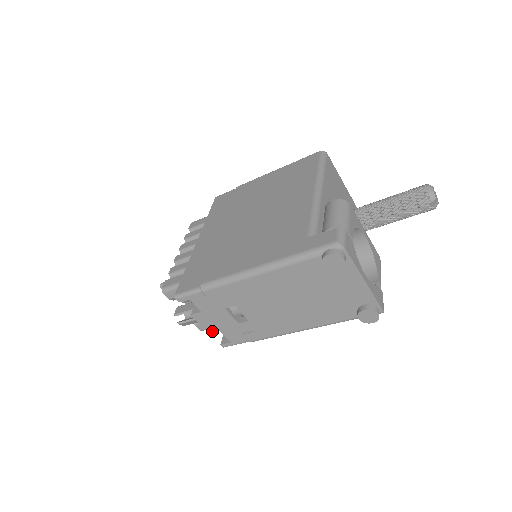
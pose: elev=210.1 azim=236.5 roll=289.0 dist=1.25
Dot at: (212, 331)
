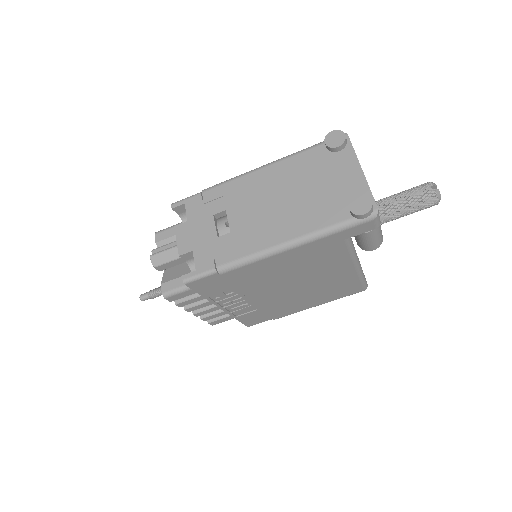
Dot at: (184, 251)
